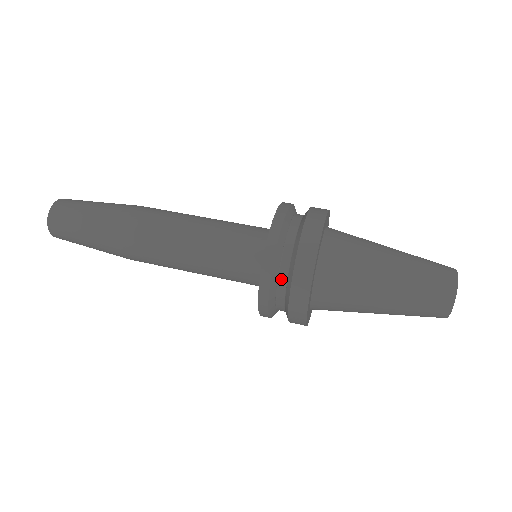
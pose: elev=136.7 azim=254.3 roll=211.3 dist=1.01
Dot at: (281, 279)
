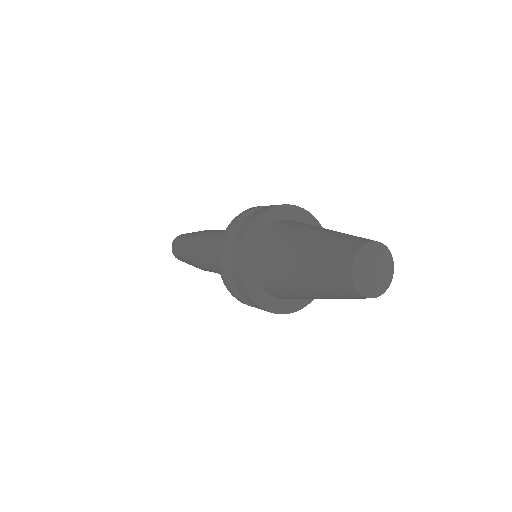
Dot at: occluded
